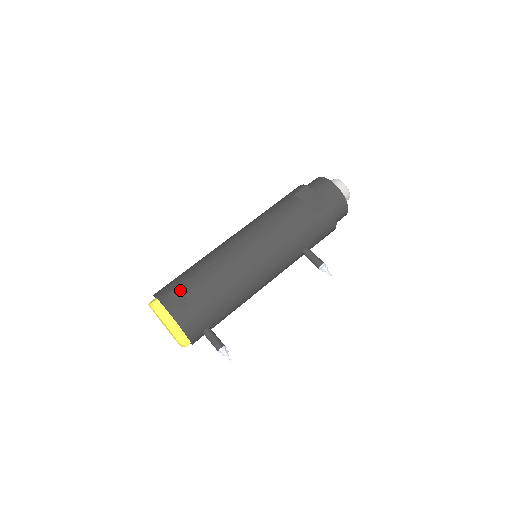
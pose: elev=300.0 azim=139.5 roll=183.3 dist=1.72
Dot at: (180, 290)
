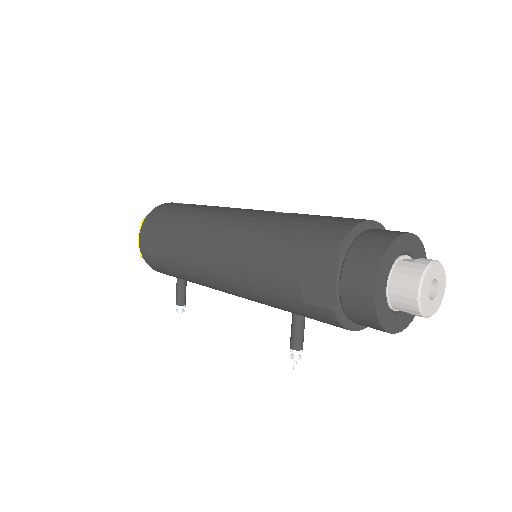
Dot at: (153, 234)
